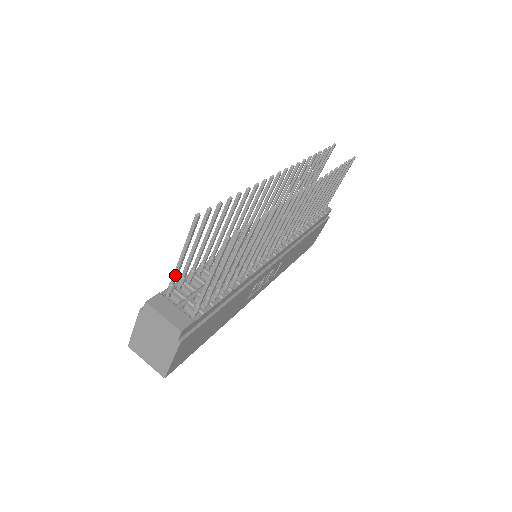
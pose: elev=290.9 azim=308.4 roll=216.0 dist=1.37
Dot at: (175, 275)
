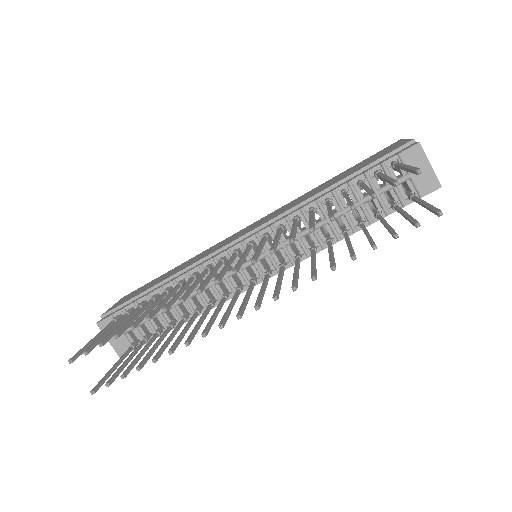
Dot at: (107, 328)
